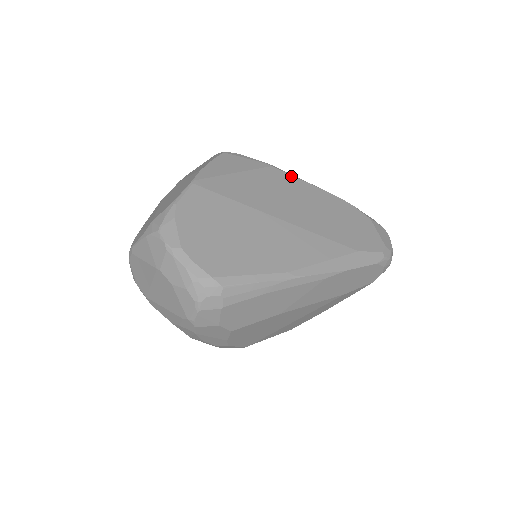
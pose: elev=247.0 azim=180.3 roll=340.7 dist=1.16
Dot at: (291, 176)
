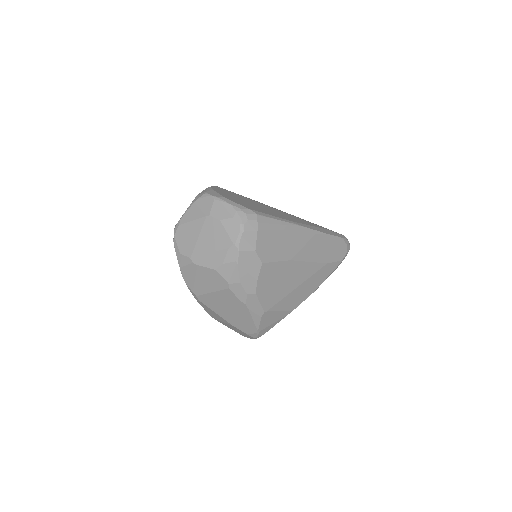
Dot at: occluded
